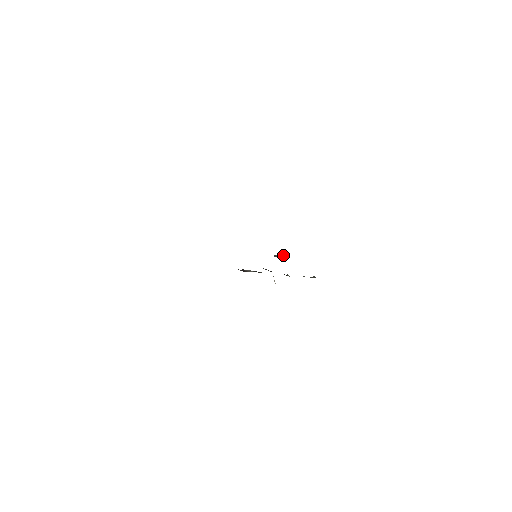
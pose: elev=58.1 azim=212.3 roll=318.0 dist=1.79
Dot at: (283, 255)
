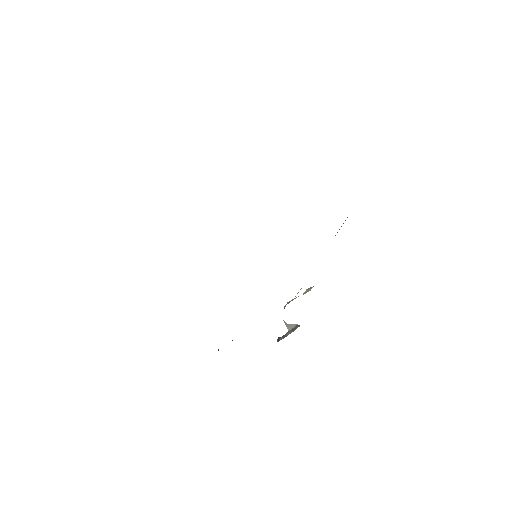
Dot at: (293, 324)
